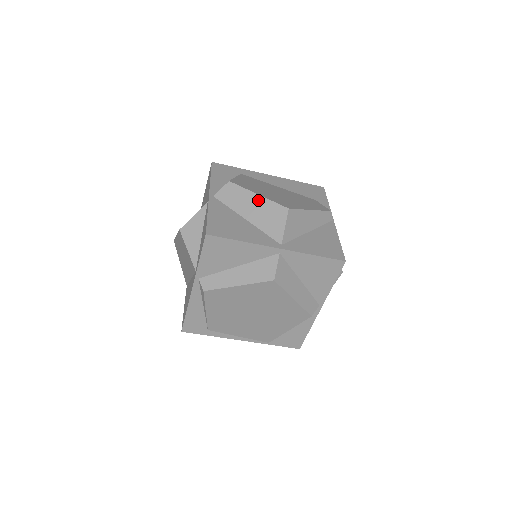
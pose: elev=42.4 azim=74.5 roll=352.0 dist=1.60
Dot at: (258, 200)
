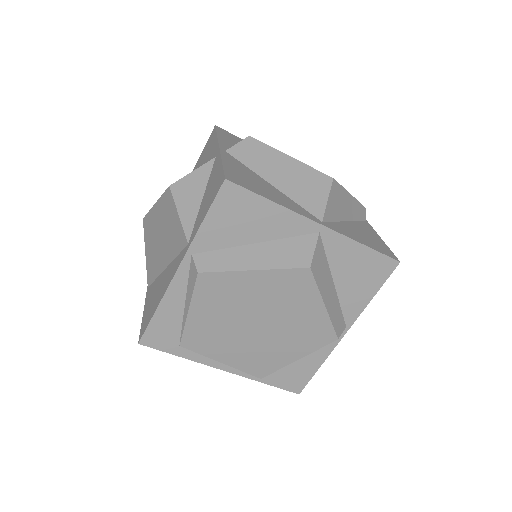
Dot at: (290, 163)
